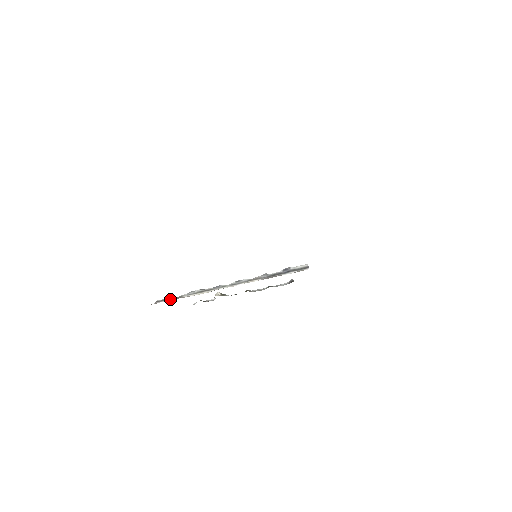
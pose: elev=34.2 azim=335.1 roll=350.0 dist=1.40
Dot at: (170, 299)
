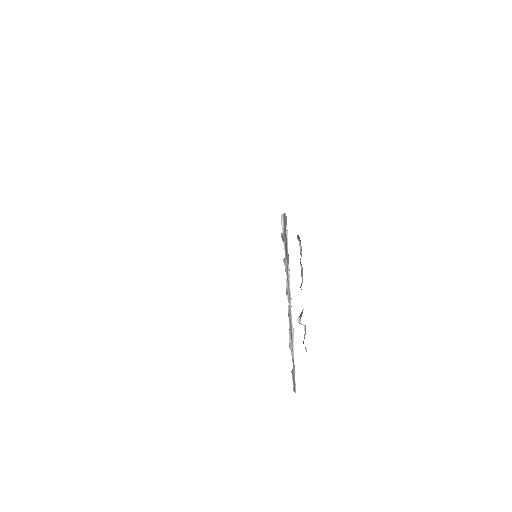
Dot at: (294, 373)
